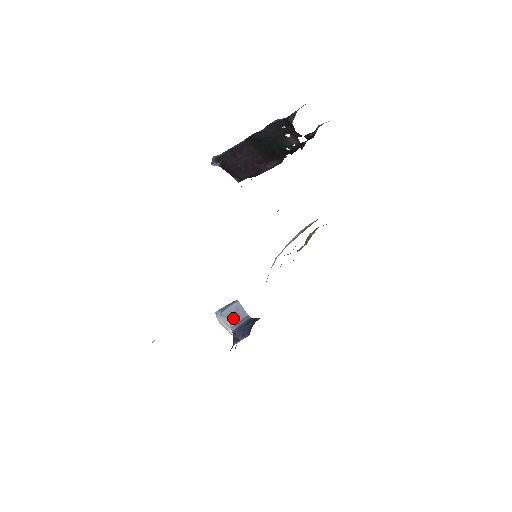
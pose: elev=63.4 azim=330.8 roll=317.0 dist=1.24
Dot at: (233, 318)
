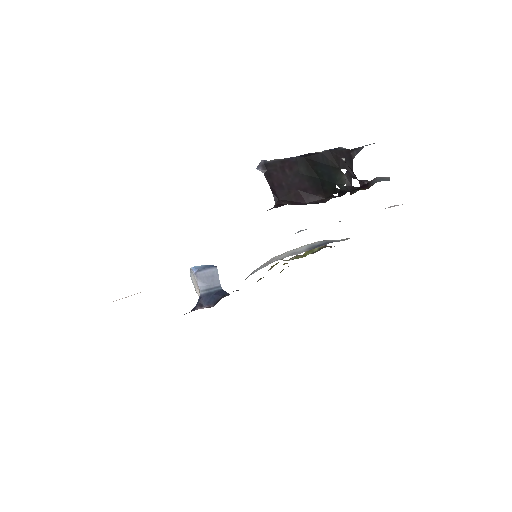
Dot at: (206, 282)
